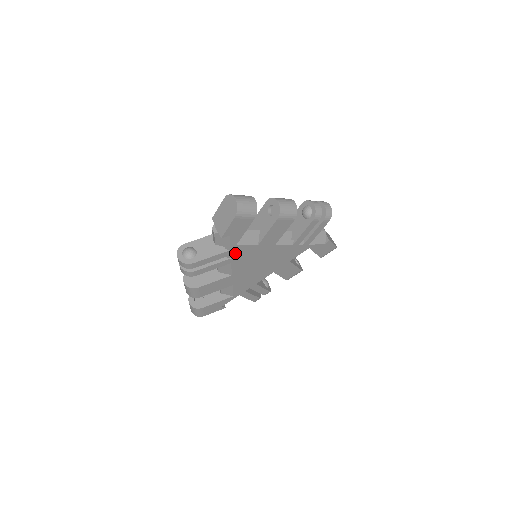
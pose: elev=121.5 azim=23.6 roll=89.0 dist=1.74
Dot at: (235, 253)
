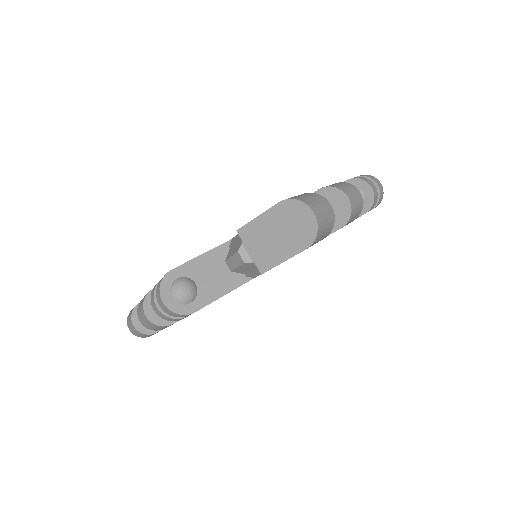
Dot at: occluded
